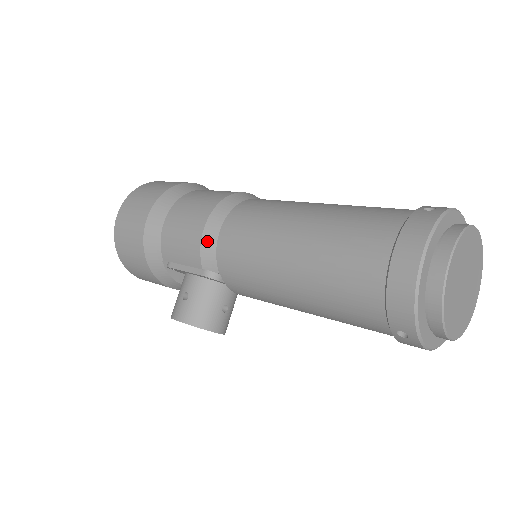
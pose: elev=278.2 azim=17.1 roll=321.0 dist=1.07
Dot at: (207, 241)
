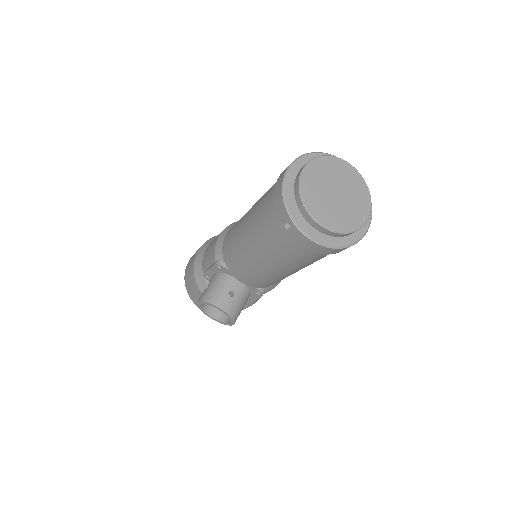
Dot at: (219, 241)
